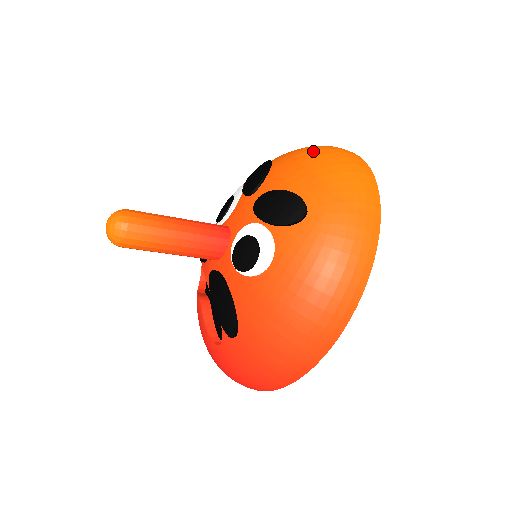
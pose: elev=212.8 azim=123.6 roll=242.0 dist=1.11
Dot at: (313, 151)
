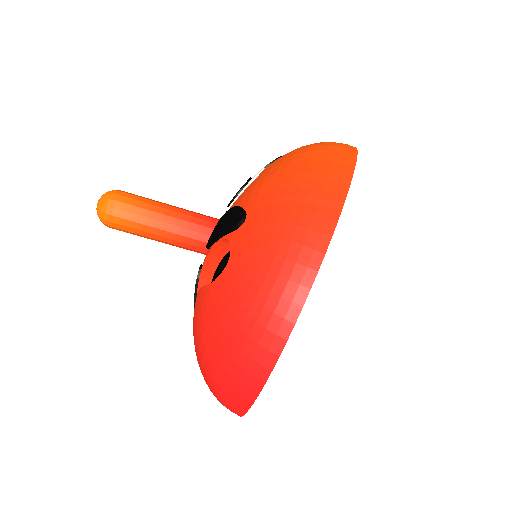
Dot at: occluded
